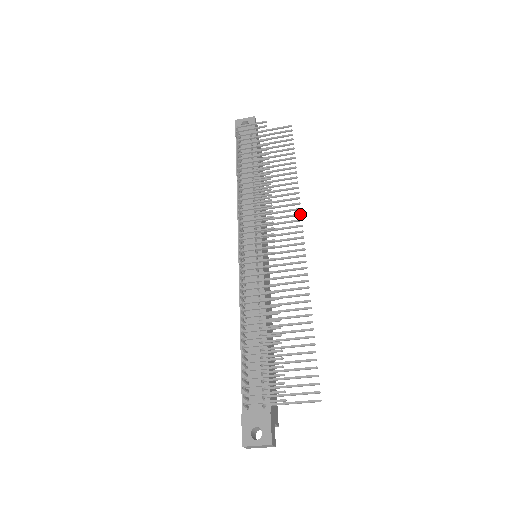
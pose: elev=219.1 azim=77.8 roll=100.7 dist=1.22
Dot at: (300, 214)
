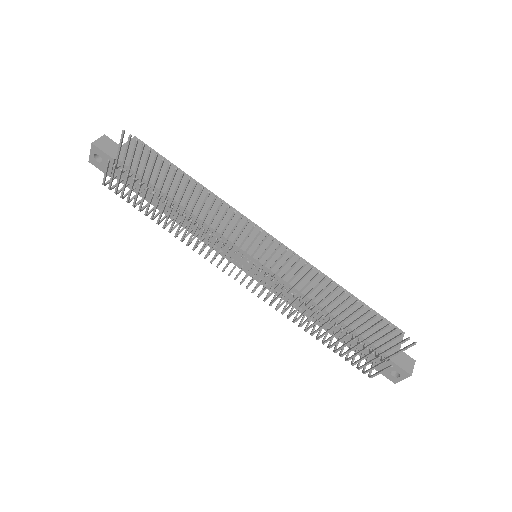
Dot at: (241, 218)
